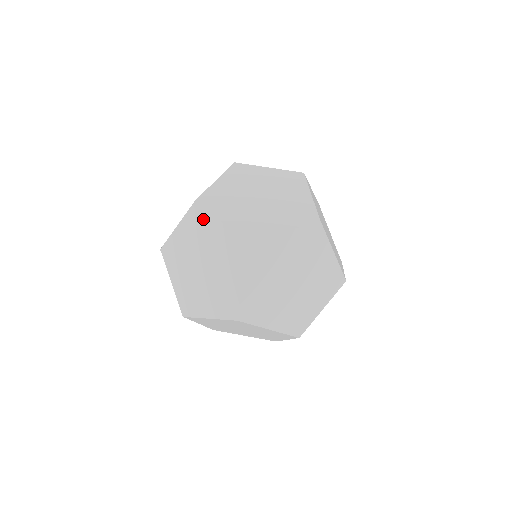
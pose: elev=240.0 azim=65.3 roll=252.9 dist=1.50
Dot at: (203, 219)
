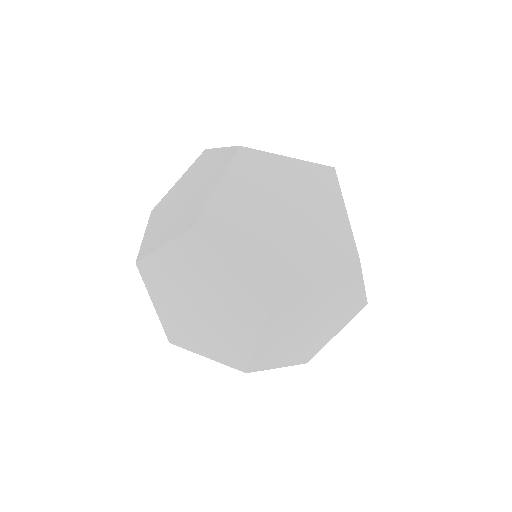
Dot at: (205, 254)
